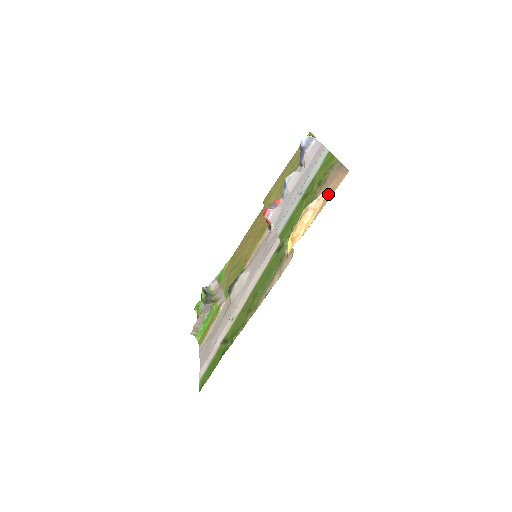
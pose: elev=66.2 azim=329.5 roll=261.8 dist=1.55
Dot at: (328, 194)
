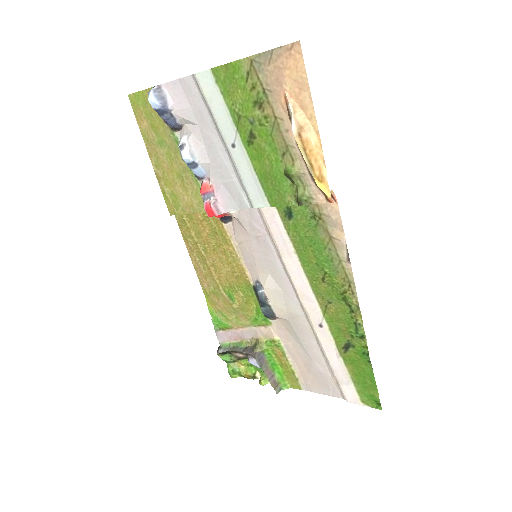
Dot at: (299, 94)
